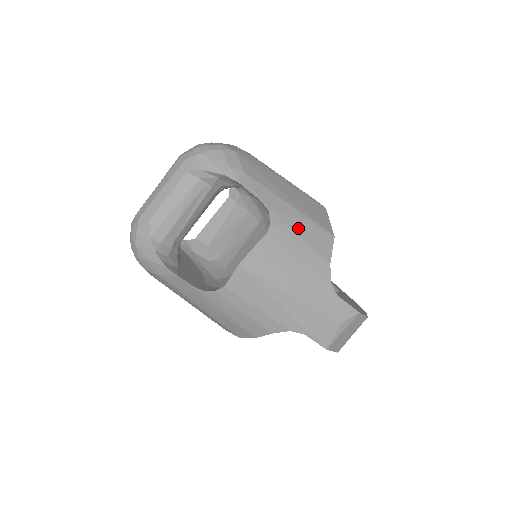
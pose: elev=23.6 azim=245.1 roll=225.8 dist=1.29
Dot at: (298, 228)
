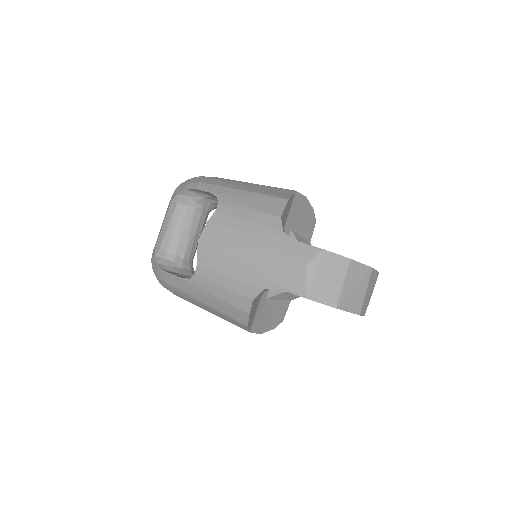
Dot at: (246, 201)
